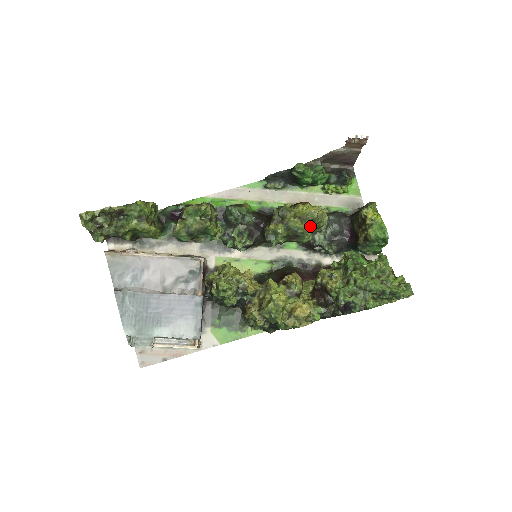
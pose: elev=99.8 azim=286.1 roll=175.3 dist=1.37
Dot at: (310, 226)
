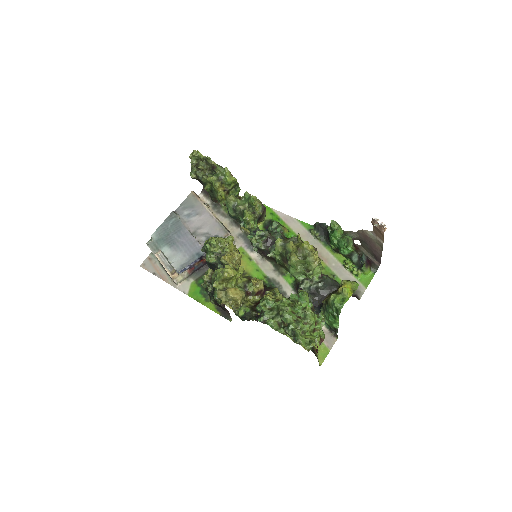
Dot at: (300, 259)
